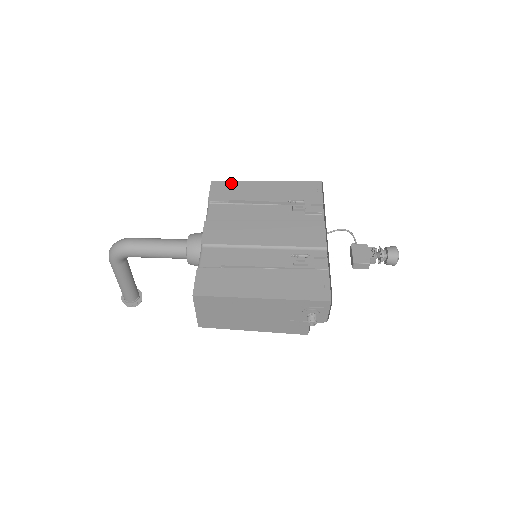
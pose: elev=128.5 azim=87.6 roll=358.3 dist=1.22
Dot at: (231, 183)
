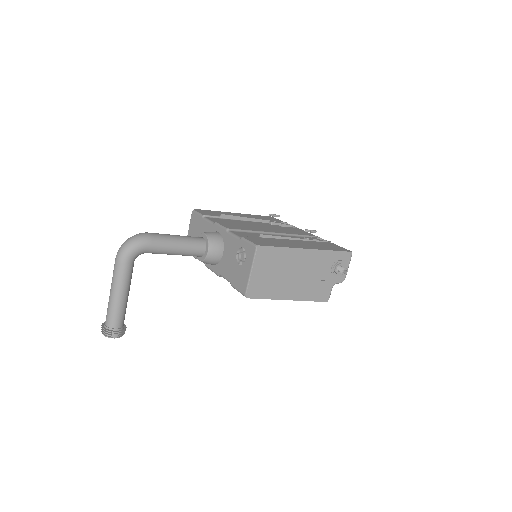
Dot at: (209, 210)
